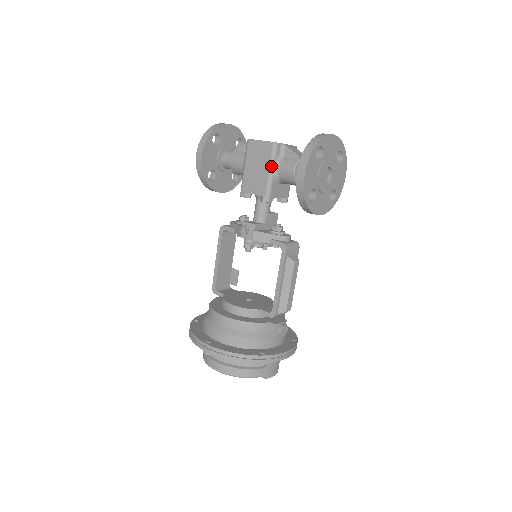
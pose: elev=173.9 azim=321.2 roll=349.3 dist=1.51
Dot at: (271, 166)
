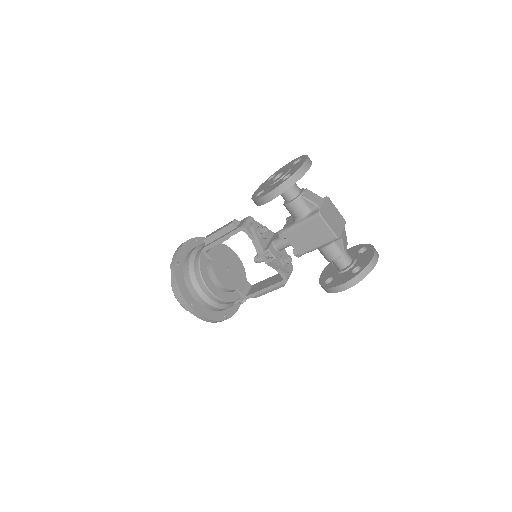
Dot at: (321, 246)
